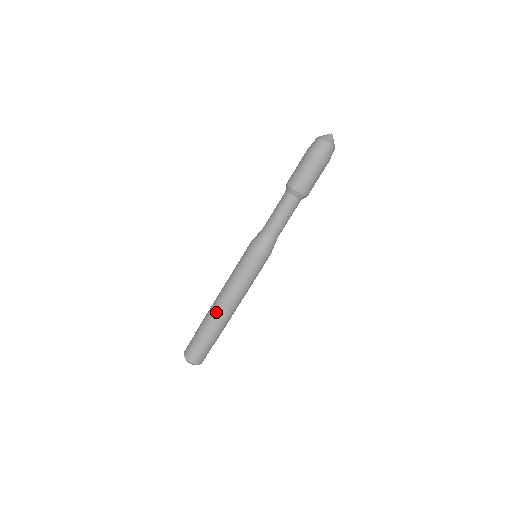
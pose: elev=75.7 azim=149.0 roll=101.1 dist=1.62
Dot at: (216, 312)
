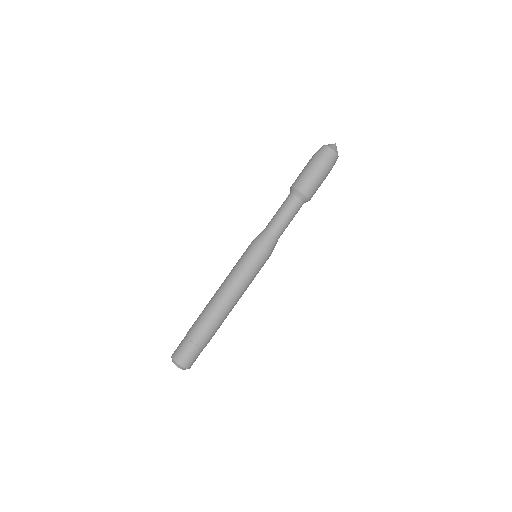
Dot at: (208, 307)
